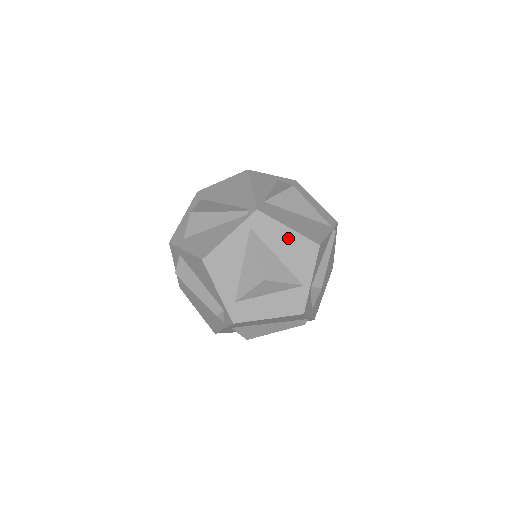
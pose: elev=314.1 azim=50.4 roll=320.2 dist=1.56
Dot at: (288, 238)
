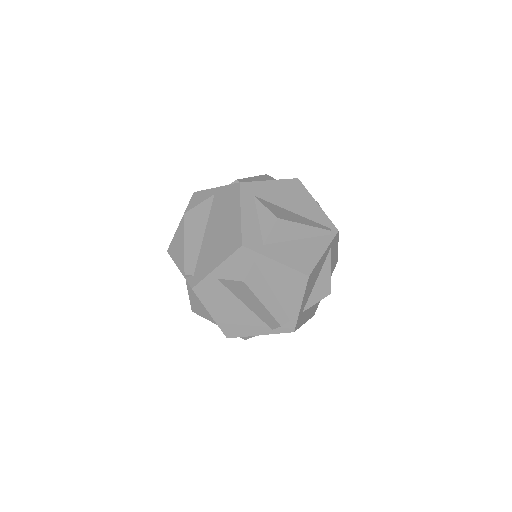
Dot at: (335, 255)
